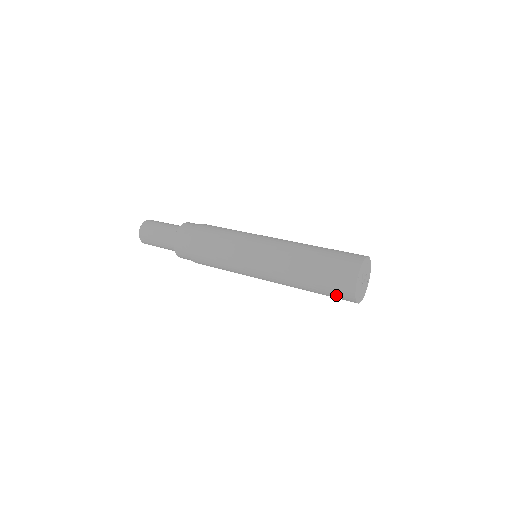
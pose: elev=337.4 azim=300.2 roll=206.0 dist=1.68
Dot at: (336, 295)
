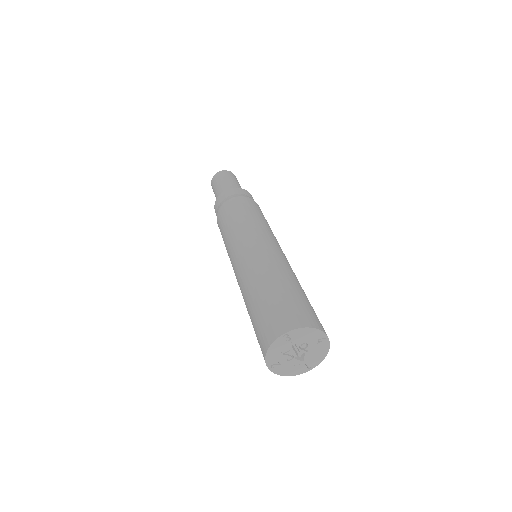
Dot at: occluded
